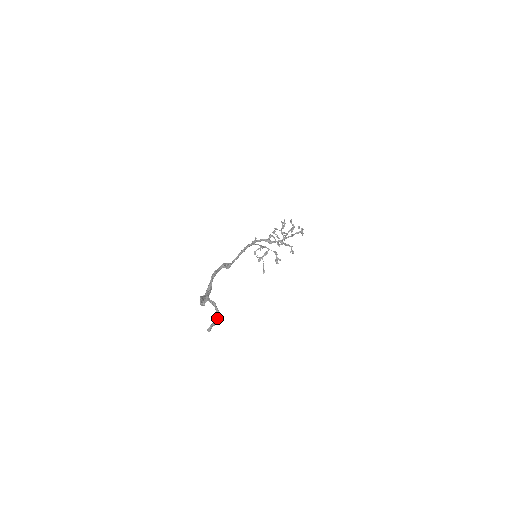
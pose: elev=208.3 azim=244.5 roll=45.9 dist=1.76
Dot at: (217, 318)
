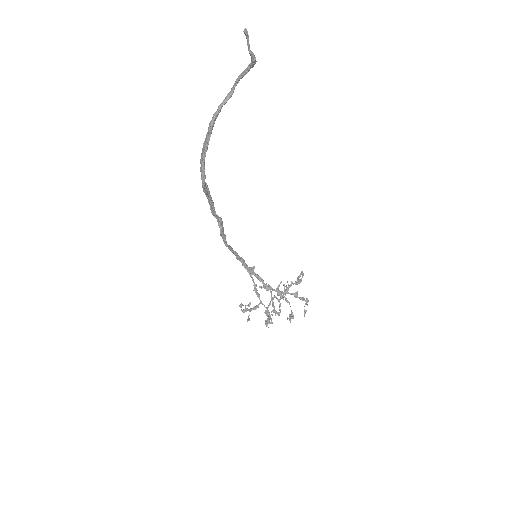
Dot at: (253, 54)
